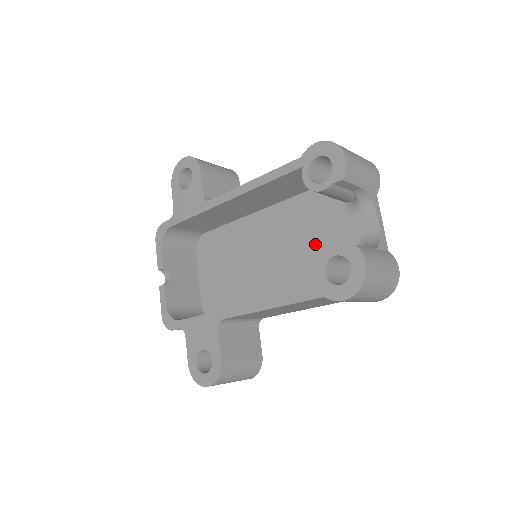
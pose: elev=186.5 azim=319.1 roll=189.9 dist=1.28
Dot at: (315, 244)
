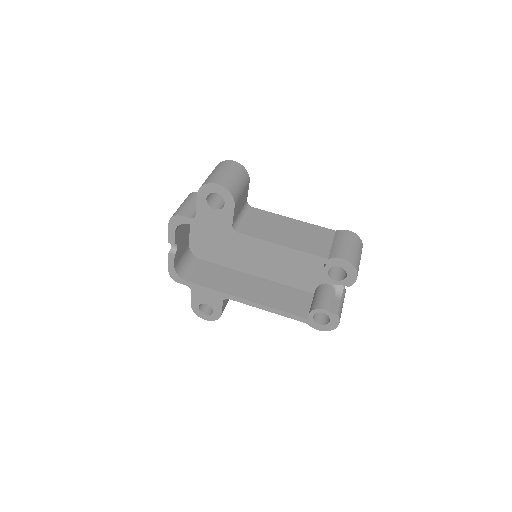
Dot at: (301, 264)
